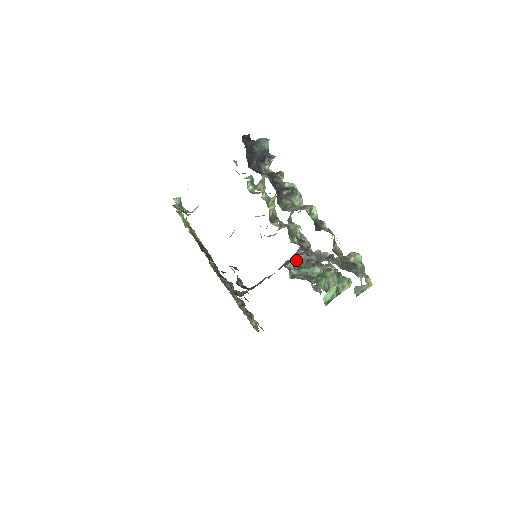
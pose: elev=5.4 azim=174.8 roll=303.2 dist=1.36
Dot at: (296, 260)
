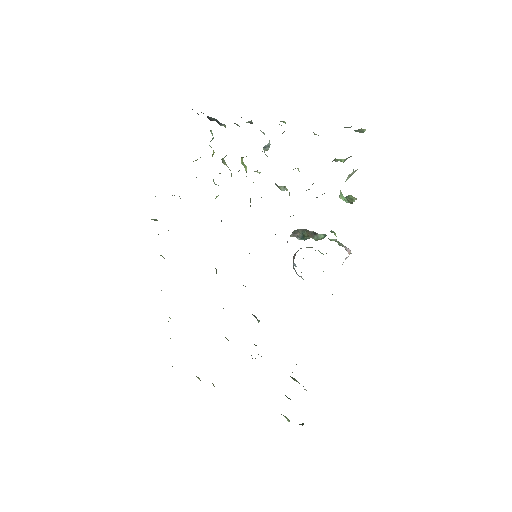
Dot at: (295, 231)
